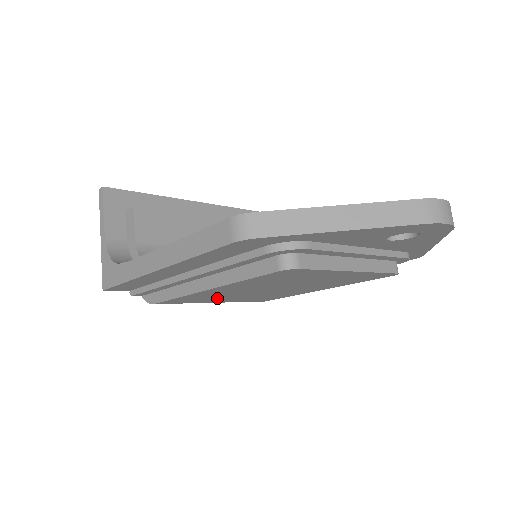
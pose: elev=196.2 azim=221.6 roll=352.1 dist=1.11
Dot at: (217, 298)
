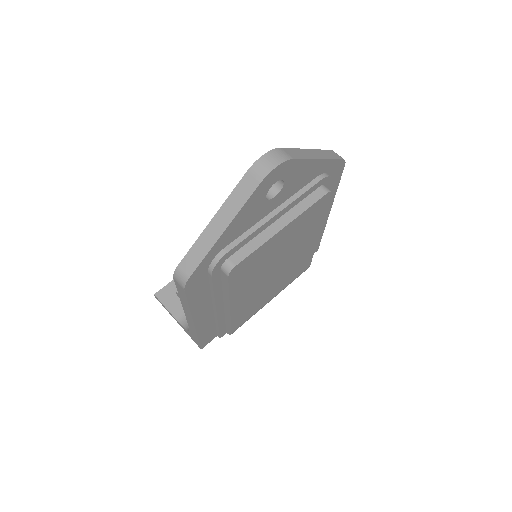
Dot at: (261, 299)
